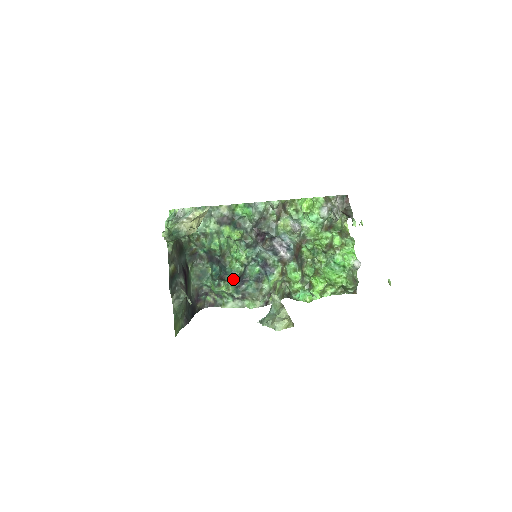
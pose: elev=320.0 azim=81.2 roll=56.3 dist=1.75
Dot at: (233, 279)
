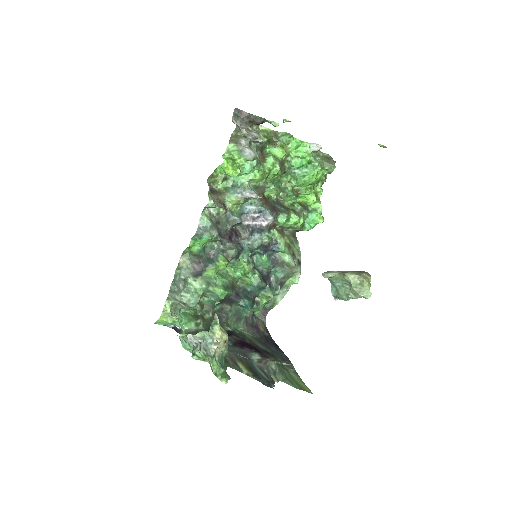
Dot at: (262, 288)
